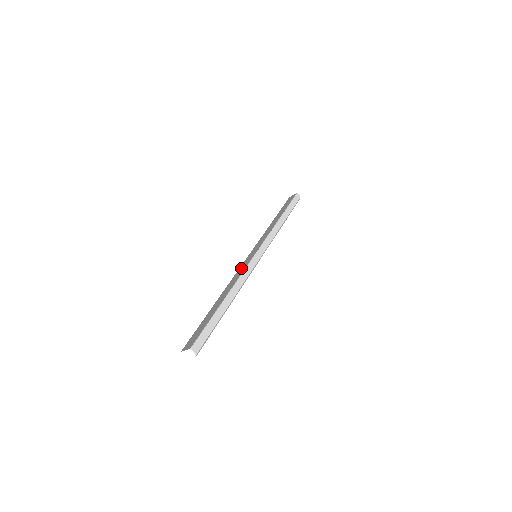
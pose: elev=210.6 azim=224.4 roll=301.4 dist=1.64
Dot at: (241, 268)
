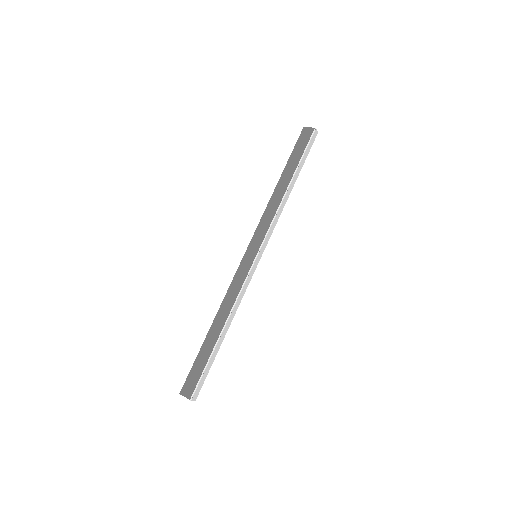
Dot at: (239, 276)
